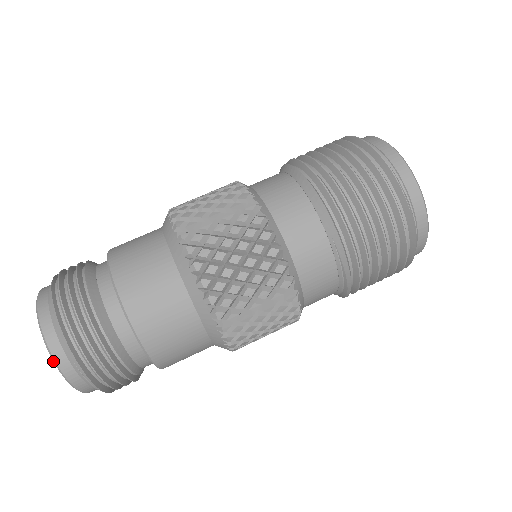
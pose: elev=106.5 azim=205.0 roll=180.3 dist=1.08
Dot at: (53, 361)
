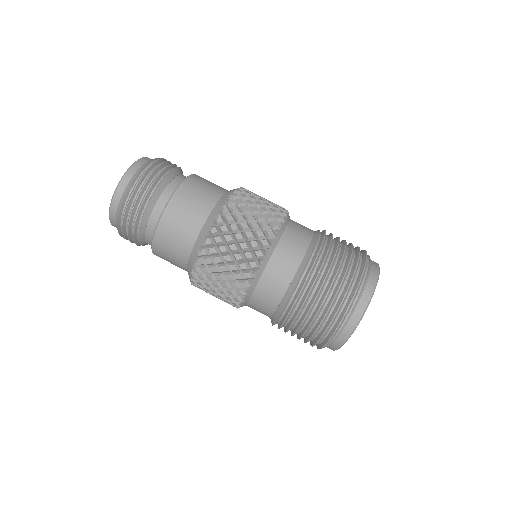
Dot at: occluded
